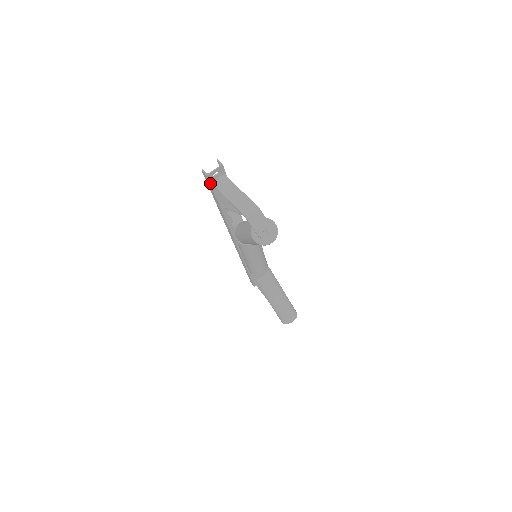
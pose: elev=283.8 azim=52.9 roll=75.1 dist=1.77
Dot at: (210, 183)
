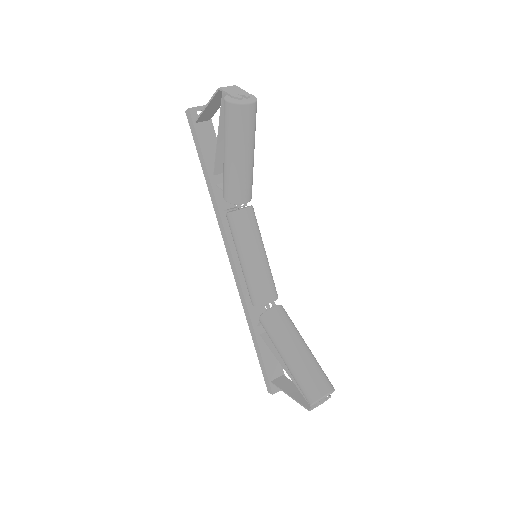
Dot at: (193, 122)
